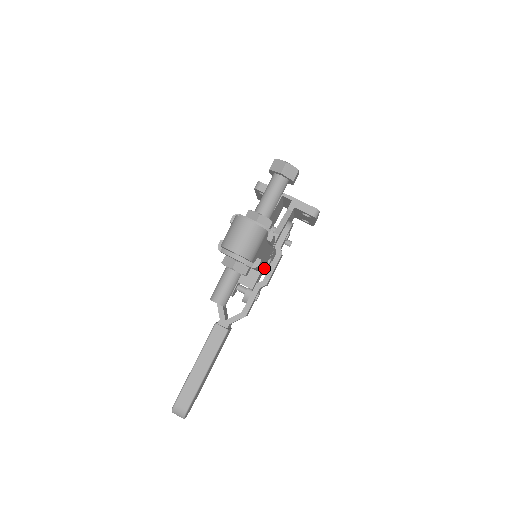
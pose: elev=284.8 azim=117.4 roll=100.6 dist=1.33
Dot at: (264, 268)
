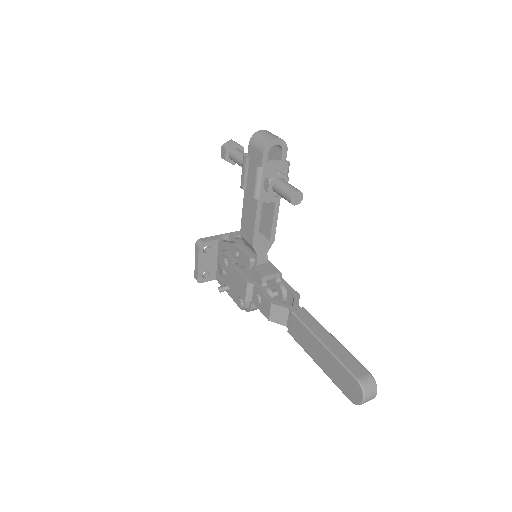
Dot at: occluded
